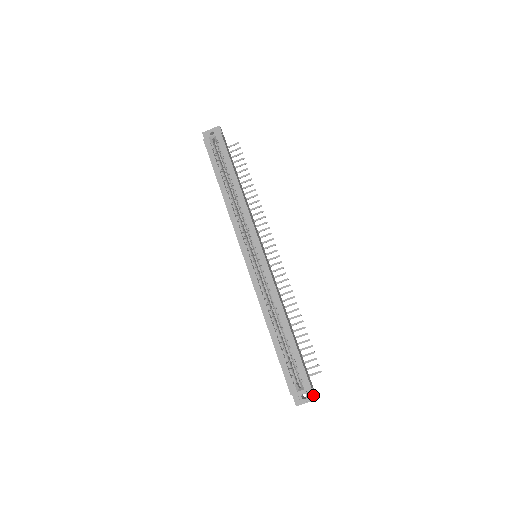
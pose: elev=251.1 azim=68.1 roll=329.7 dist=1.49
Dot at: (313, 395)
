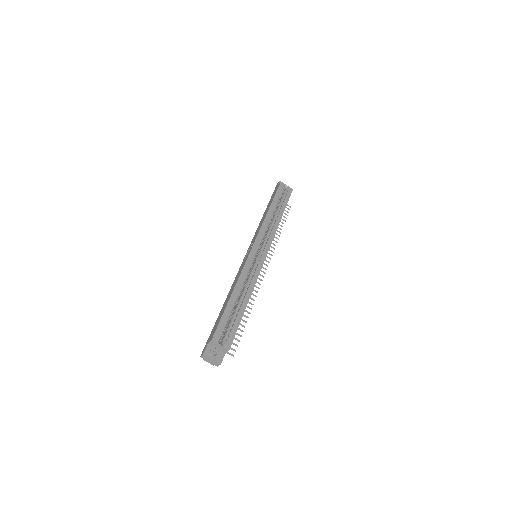
Dot at: (221, 359)
